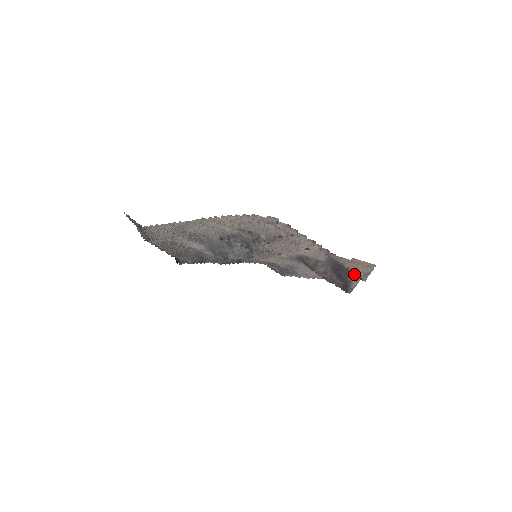
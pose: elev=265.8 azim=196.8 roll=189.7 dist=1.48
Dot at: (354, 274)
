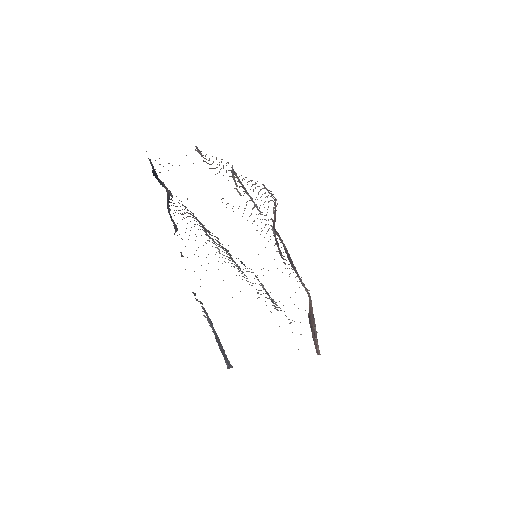
Dot at: occluded
